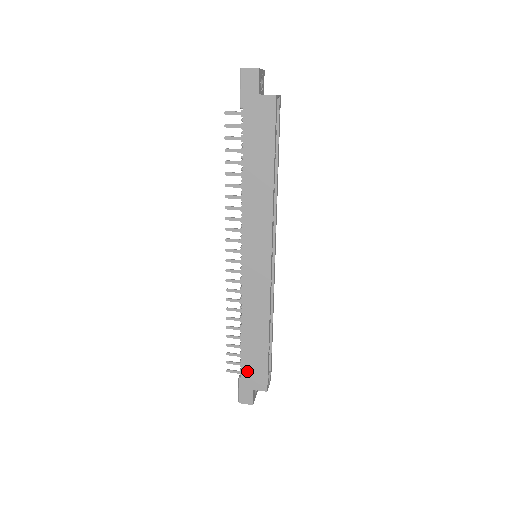
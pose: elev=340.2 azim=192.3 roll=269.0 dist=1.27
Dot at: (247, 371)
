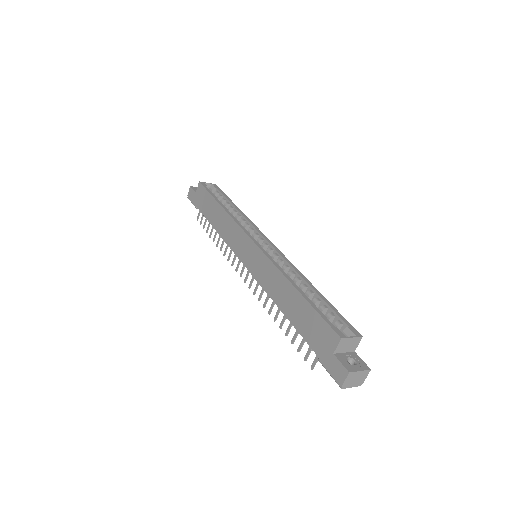
Dot at: (314, 342)
